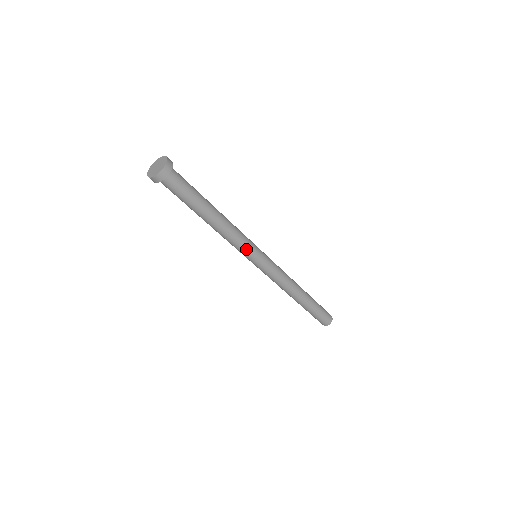
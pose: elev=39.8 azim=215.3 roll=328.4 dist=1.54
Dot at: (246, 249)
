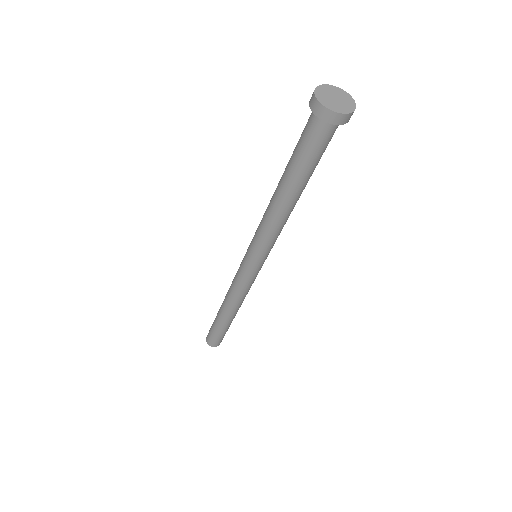
Dot at: (271, 247)
